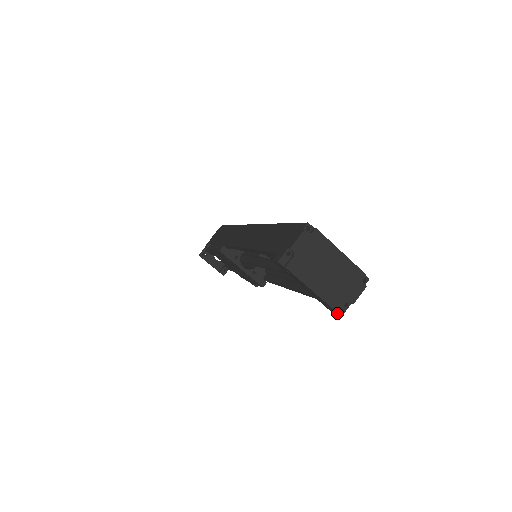
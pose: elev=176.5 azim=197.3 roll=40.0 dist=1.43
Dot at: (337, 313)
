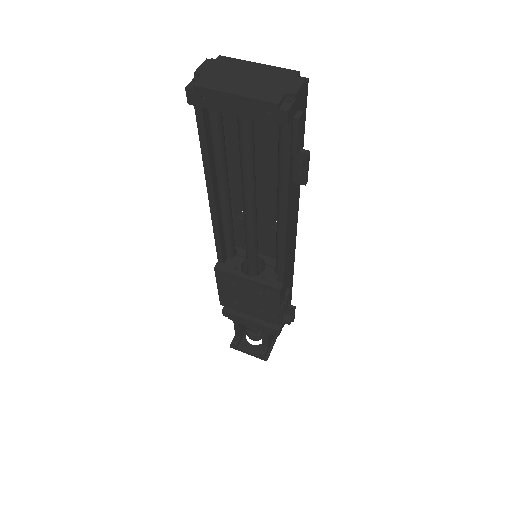
Dot at: (280, 109)
